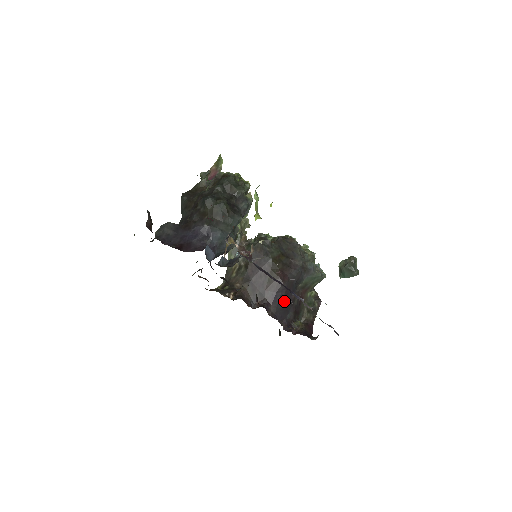
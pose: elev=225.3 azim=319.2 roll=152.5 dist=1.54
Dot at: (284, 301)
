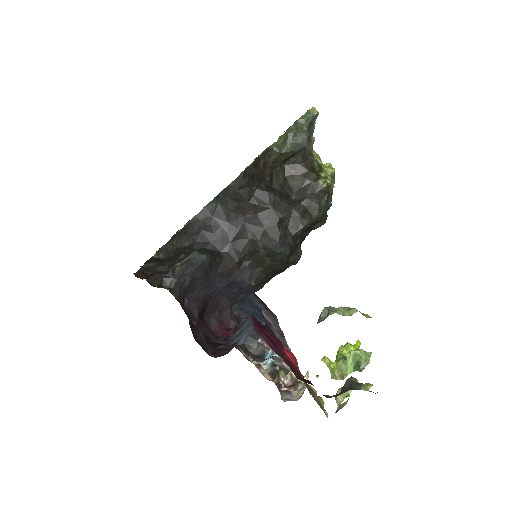
Dot at: occluded
